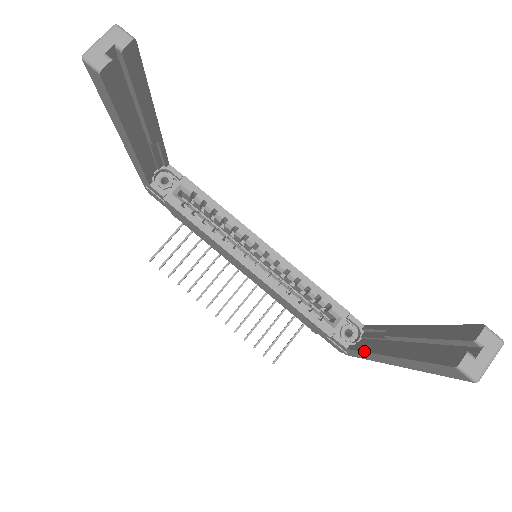
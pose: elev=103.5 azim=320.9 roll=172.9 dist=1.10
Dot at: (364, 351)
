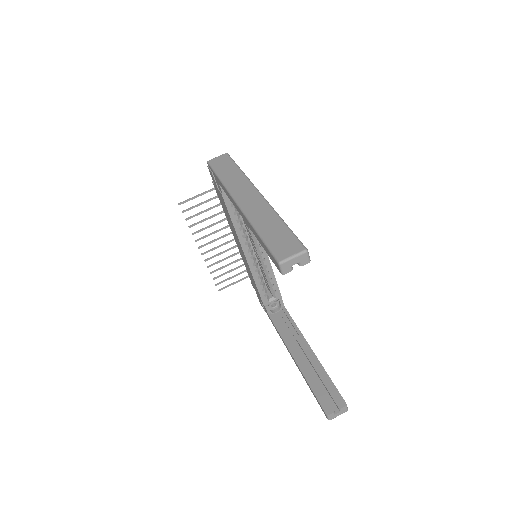
Dot at: (281, 336)
